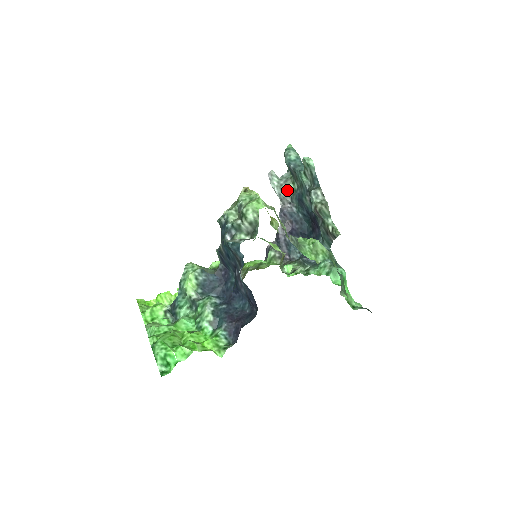
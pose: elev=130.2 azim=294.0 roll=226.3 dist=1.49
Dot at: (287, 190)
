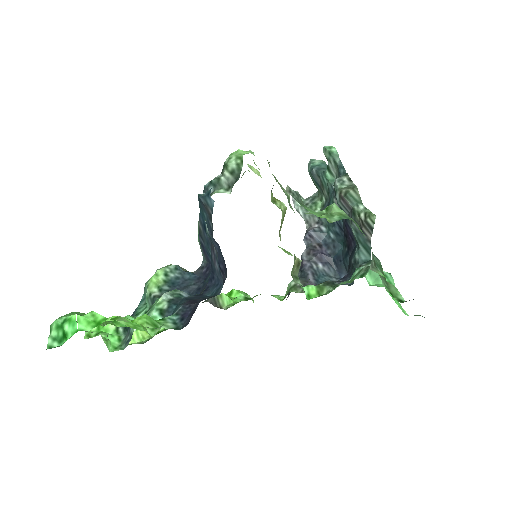
Dot at: (314, 208)
